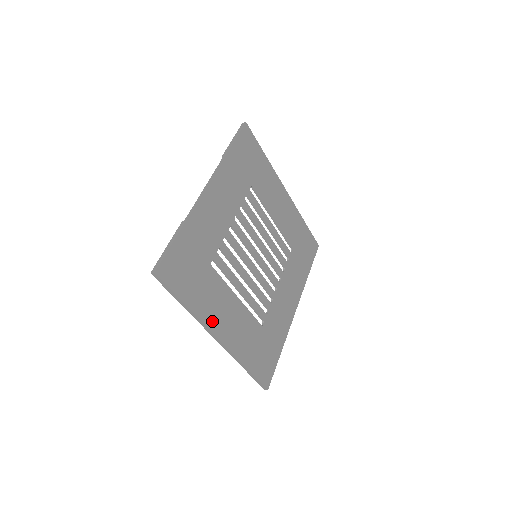
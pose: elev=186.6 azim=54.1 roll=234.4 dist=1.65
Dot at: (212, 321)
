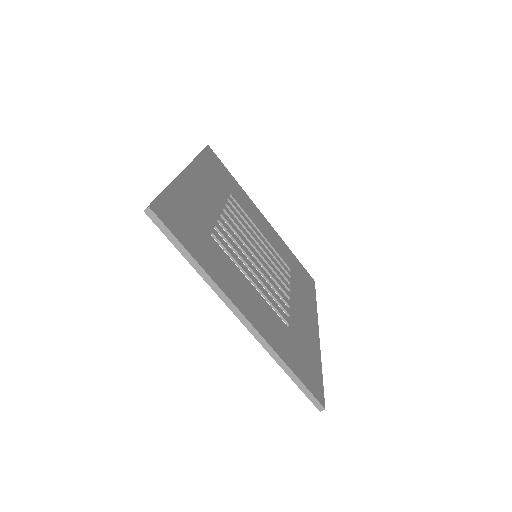
Dot at: (230, 292)
